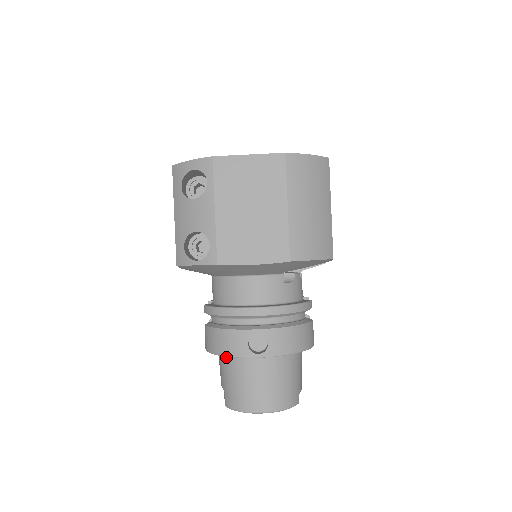
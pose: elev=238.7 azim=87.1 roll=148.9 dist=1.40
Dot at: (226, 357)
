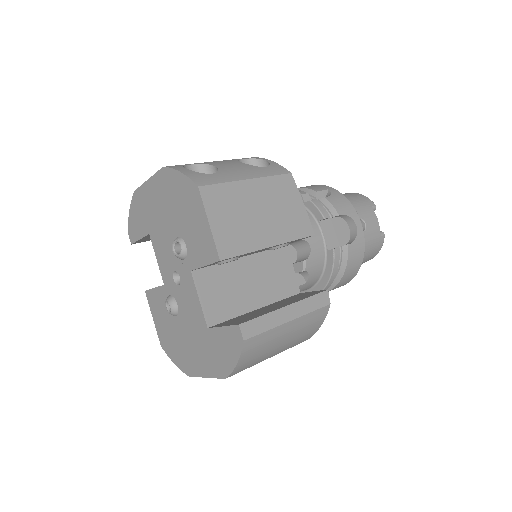
Dot at: occluded
